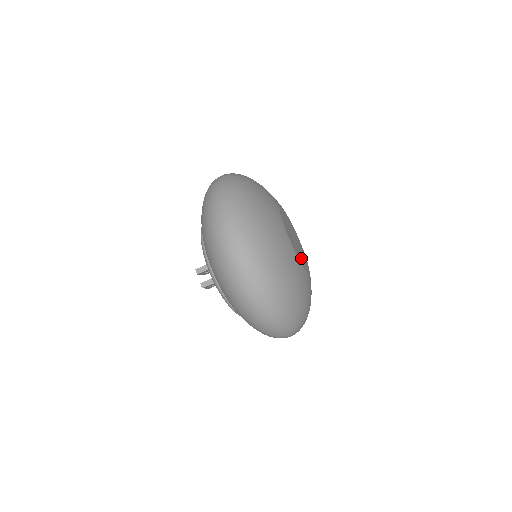
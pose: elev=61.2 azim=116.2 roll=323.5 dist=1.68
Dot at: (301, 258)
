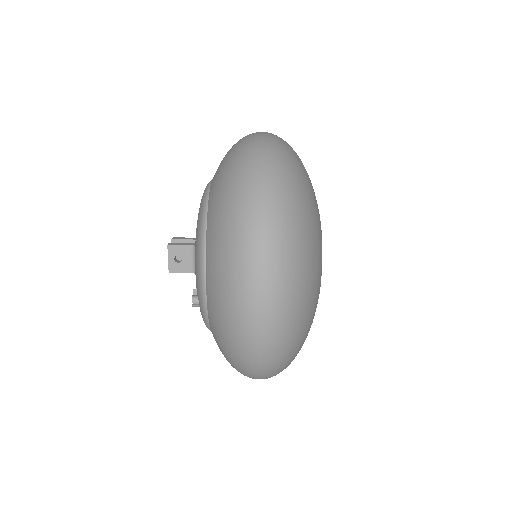
Dot at: occluded
